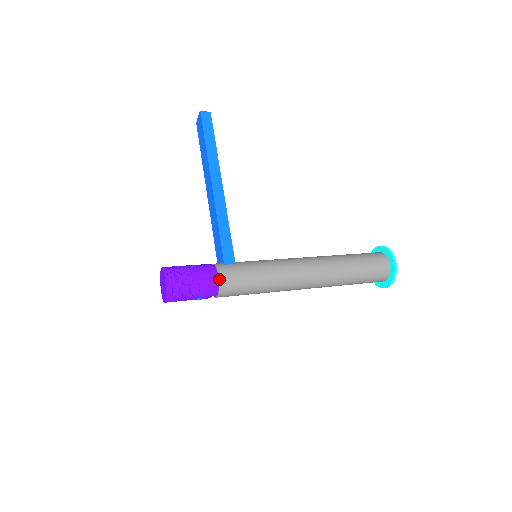
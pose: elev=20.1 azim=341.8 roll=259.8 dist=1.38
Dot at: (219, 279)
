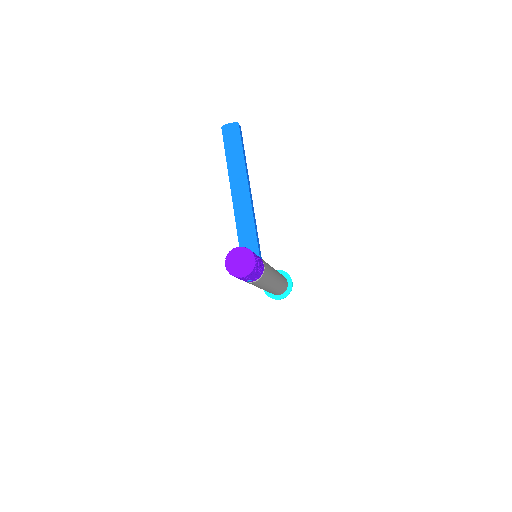
Dot at: (264, 268)
